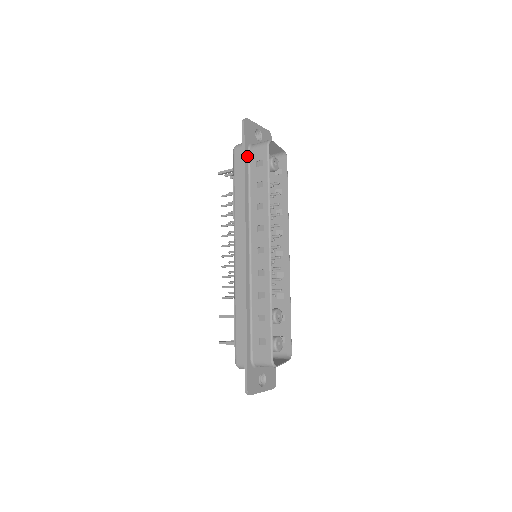
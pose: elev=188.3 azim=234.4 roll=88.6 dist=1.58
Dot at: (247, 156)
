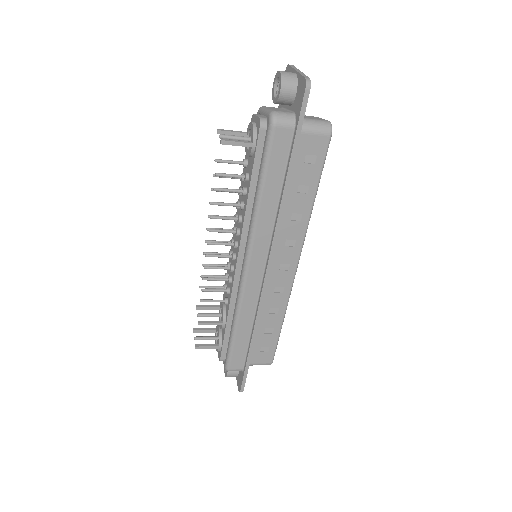
Dot at: (295, 144)
